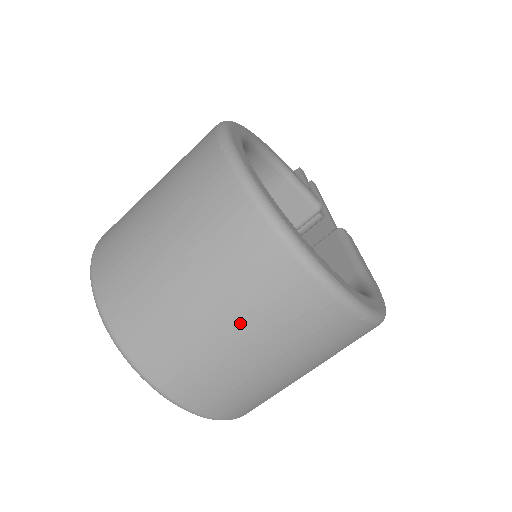
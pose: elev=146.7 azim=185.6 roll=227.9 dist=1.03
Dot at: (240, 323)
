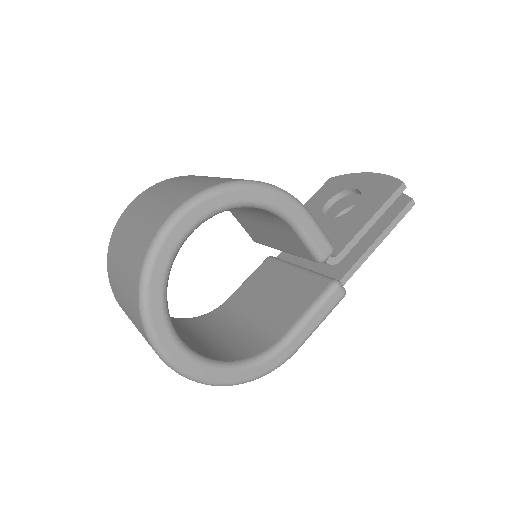
Dot at: occluded
